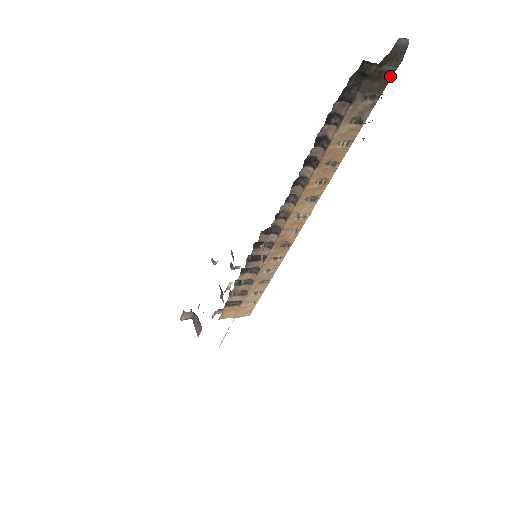
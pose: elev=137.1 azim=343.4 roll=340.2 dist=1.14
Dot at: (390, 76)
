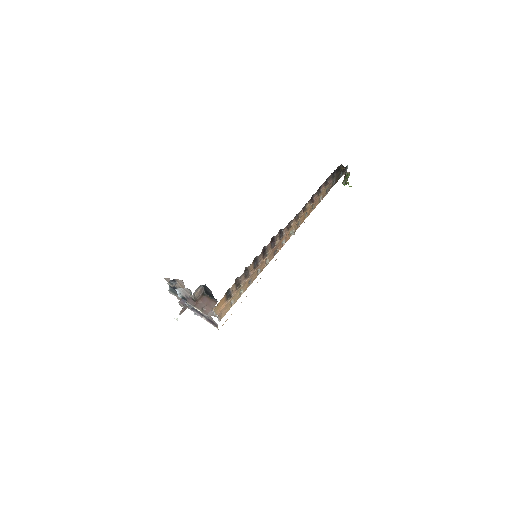
Dot at: occluded
